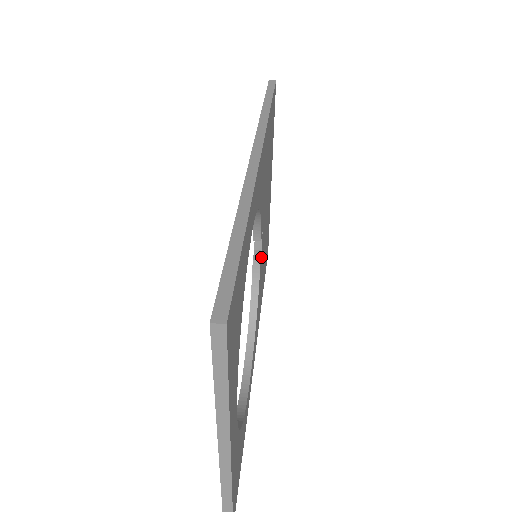
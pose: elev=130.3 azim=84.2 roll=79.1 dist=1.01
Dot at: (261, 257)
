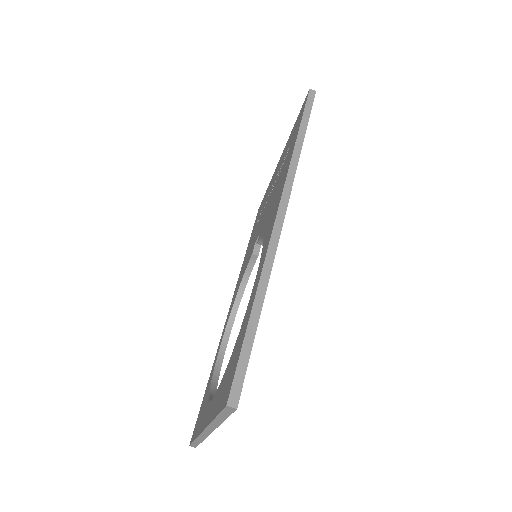
Dot at: (259, 250)
